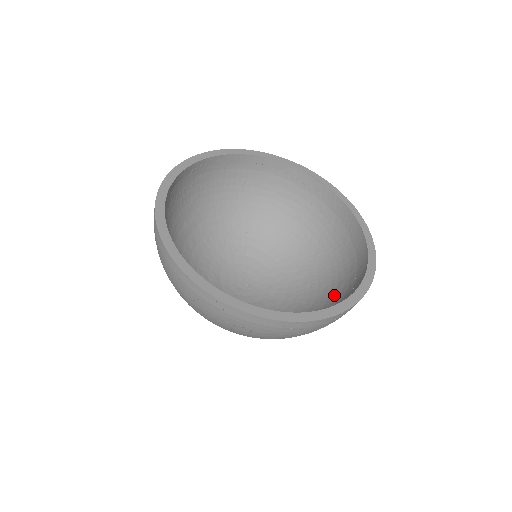
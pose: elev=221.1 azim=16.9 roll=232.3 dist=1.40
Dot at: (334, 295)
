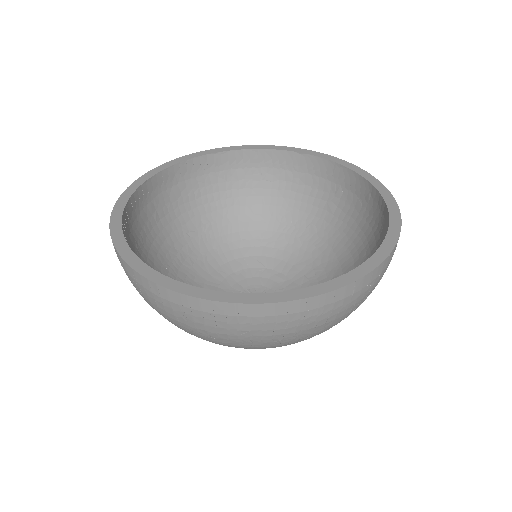
Dot at: (338, 219)
